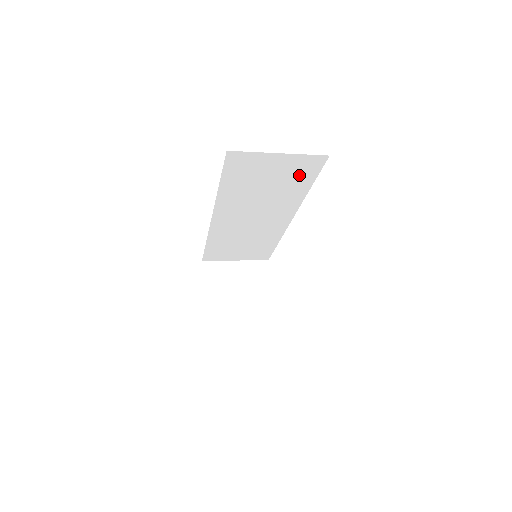
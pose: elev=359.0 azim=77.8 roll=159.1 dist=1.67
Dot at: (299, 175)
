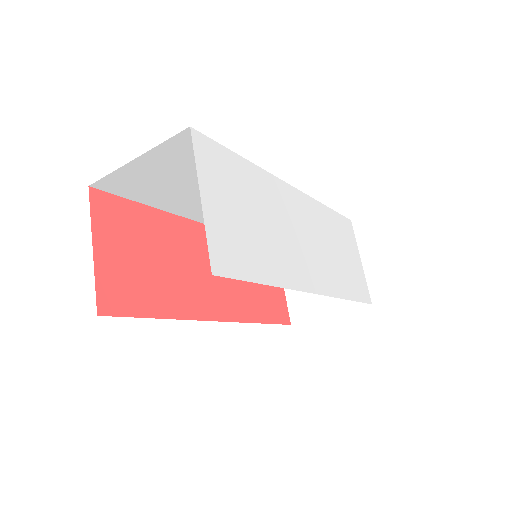
Dot at: occluded
